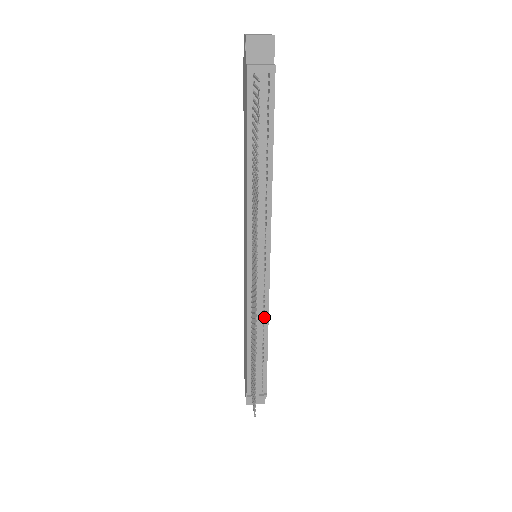
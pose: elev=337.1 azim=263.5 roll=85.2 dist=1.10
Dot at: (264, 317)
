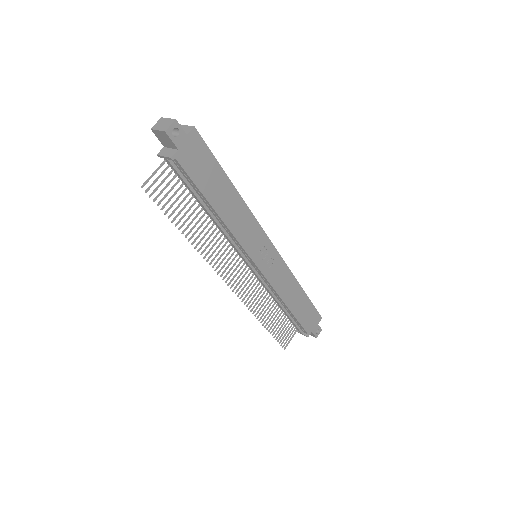
Dot at: (277, 295)
